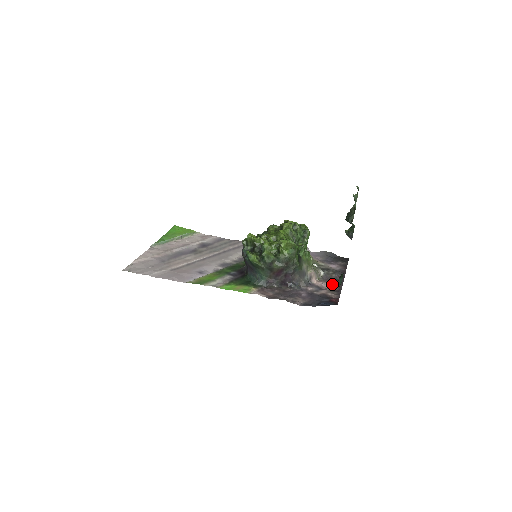
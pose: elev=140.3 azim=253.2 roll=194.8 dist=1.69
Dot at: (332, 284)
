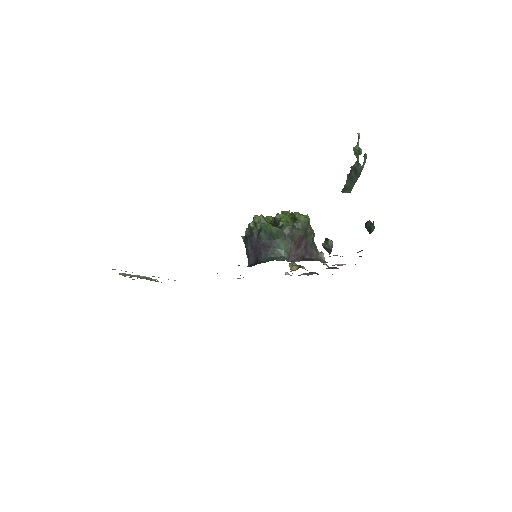
Dot at: occluded
